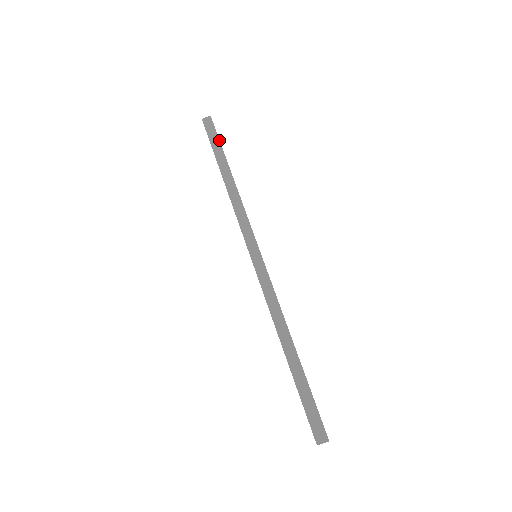
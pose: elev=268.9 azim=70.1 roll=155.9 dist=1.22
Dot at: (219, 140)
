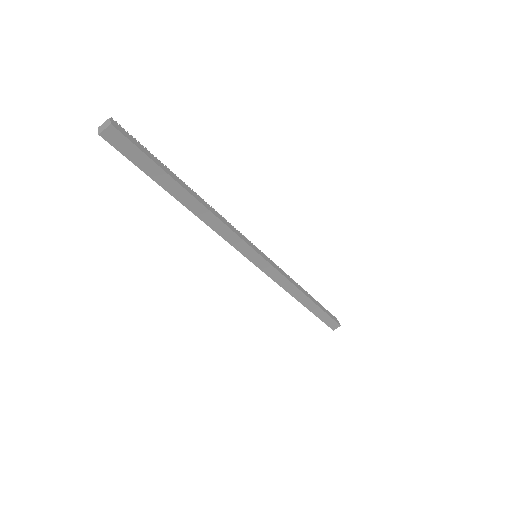
Dot at: (152, 161)
